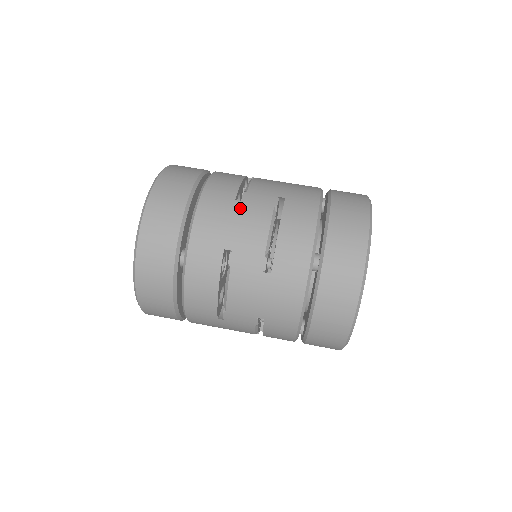
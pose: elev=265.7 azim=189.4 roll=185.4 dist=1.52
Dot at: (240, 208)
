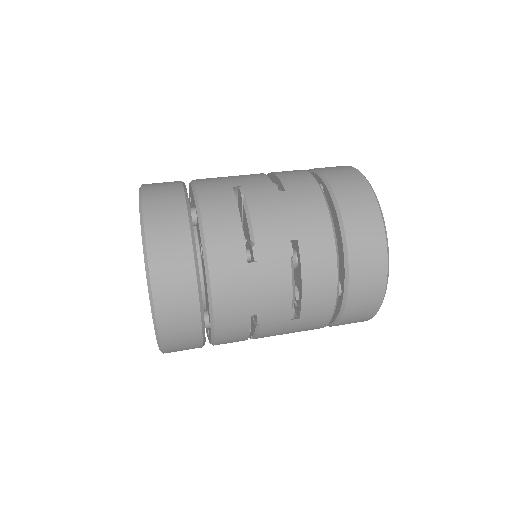
Dot at: occluded
